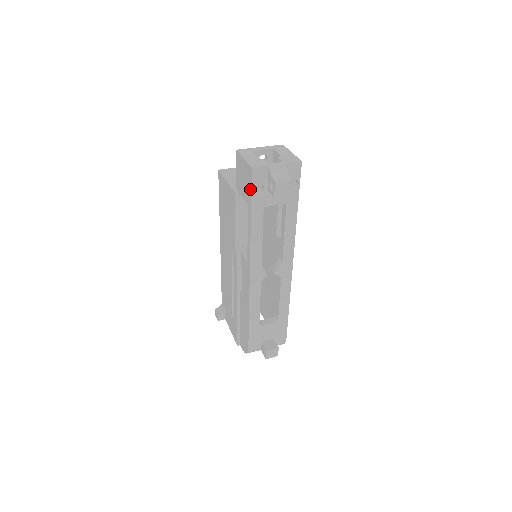
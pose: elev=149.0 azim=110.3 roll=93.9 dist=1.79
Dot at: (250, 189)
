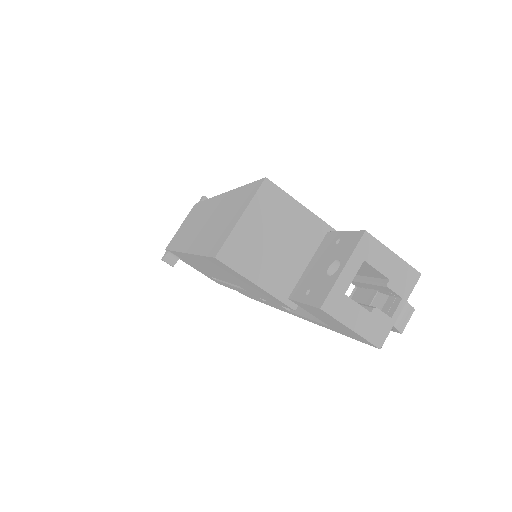
Dot at: occluded
